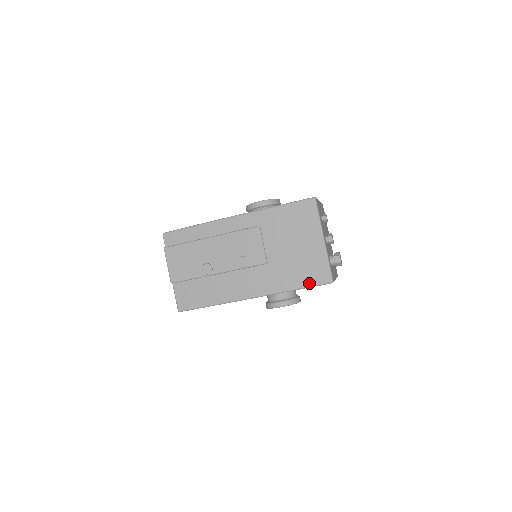
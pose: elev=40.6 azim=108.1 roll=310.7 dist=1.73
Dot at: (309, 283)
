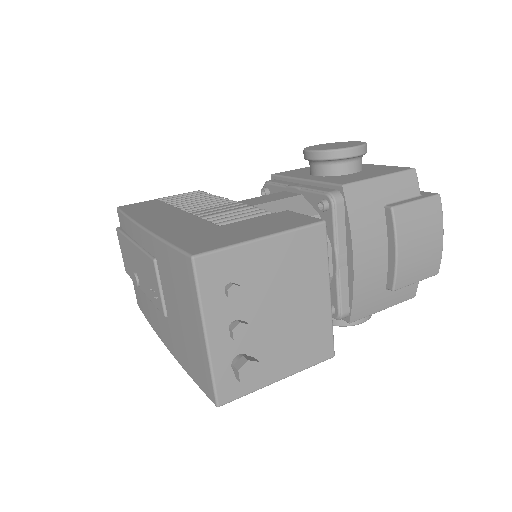
Dot at: (198, 382)
